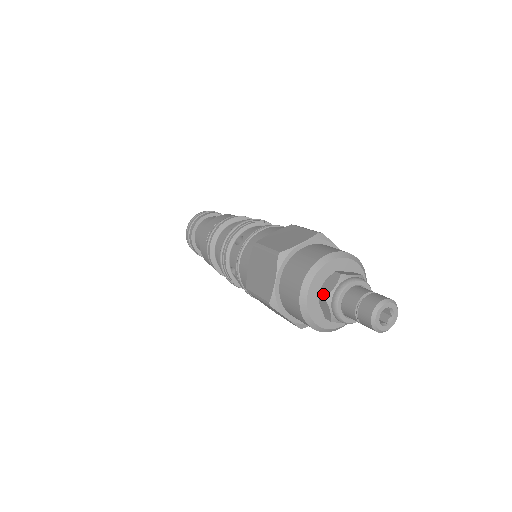
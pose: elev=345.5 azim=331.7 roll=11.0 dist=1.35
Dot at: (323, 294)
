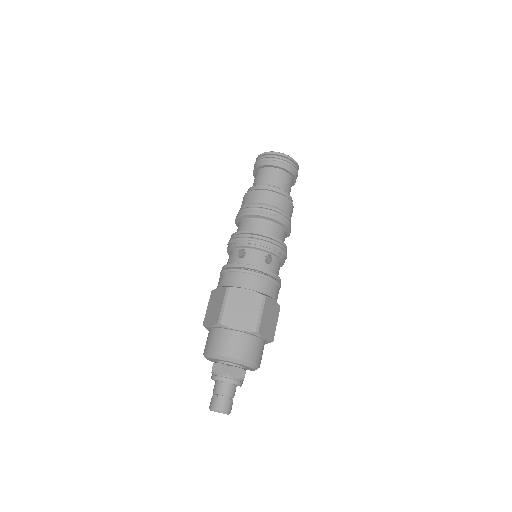
Dot at: (214, 367)
